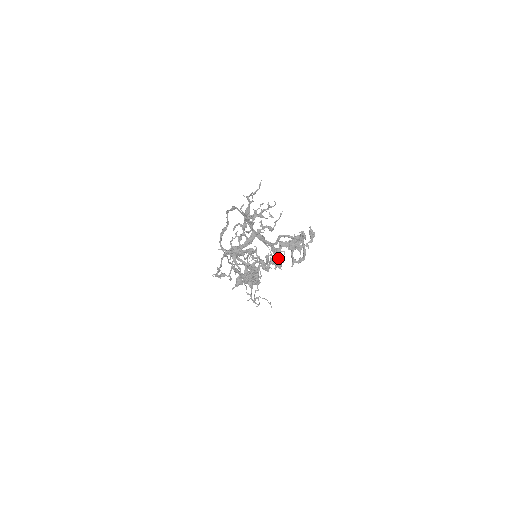
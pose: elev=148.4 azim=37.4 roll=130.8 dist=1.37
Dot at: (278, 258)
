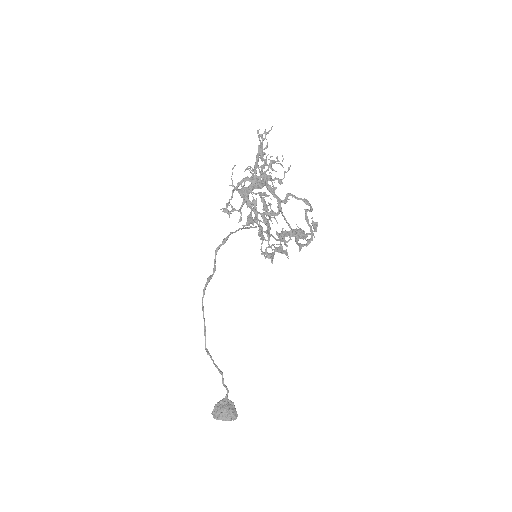
Dot at: (284, 239)
